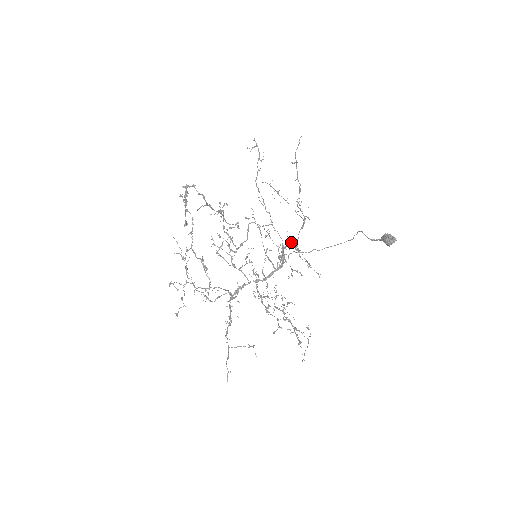
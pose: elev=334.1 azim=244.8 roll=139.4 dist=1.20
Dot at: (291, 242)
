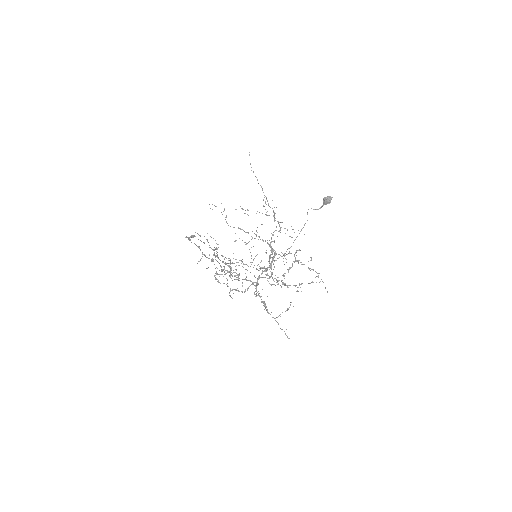
Dot at: (273, 234)
